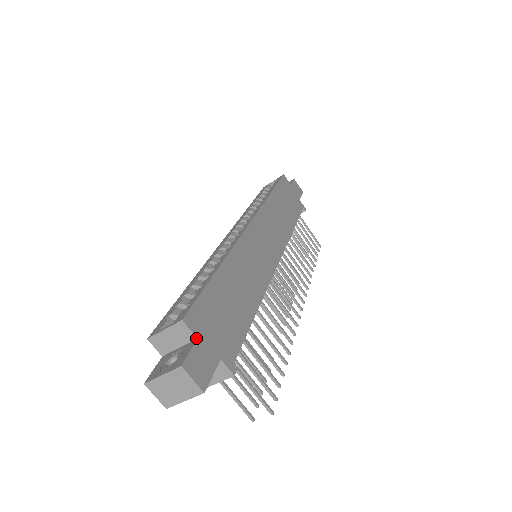
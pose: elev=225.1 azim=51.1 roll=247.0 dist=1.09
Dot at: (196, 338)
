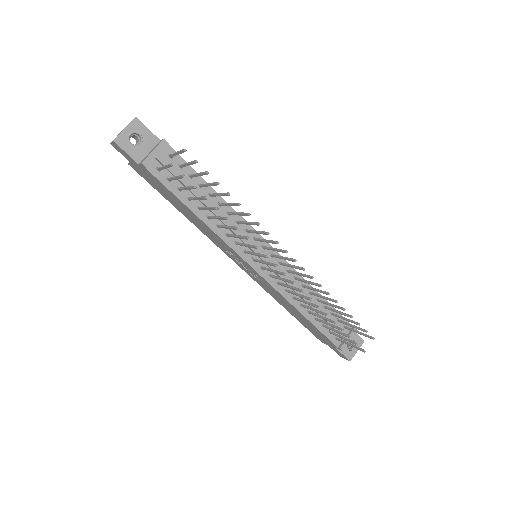
Dot at: occluded
